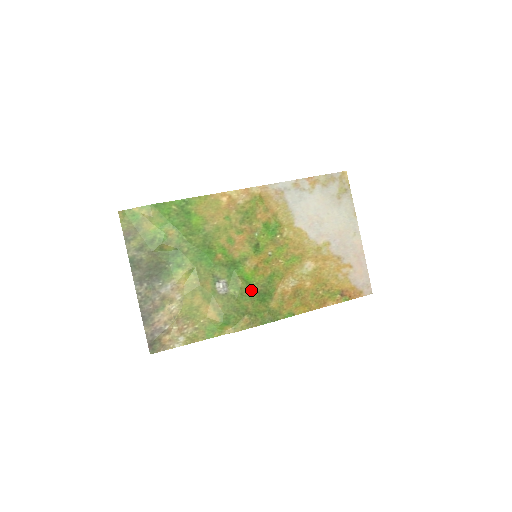
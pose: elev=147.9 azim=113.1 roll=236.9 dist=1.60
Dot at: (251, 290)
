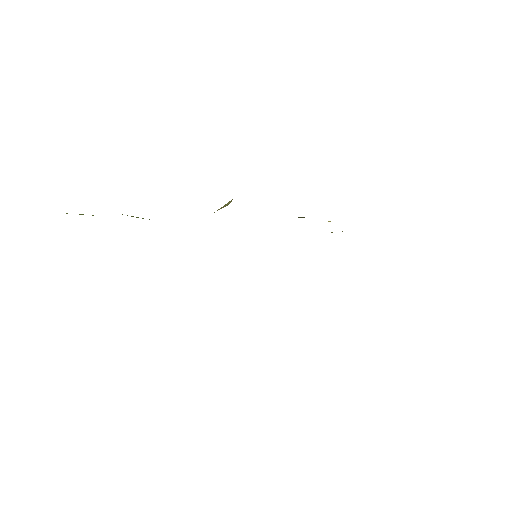
Dot at: occluded
